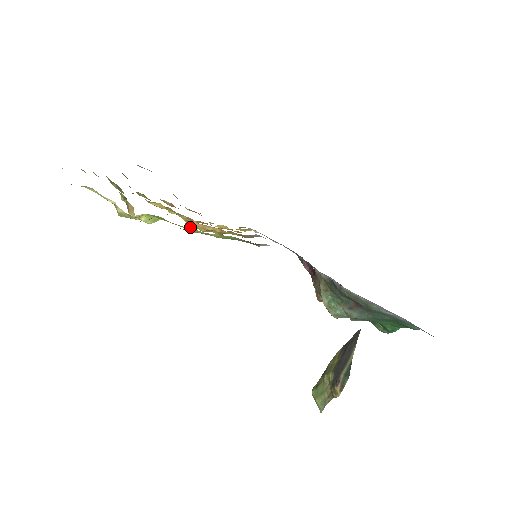
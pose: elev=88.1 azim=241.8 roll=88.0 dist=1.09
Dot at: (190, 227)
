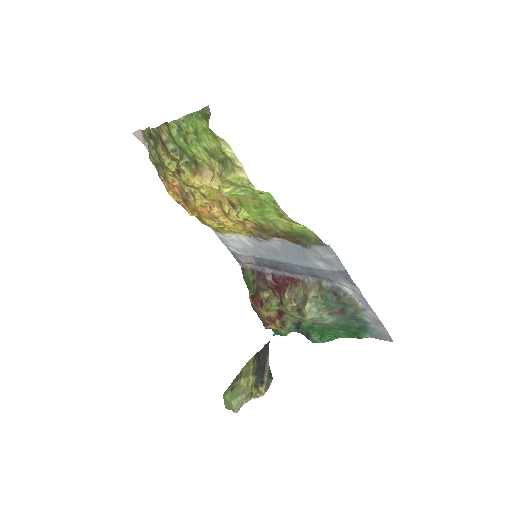
Dot at: (246, 212)
